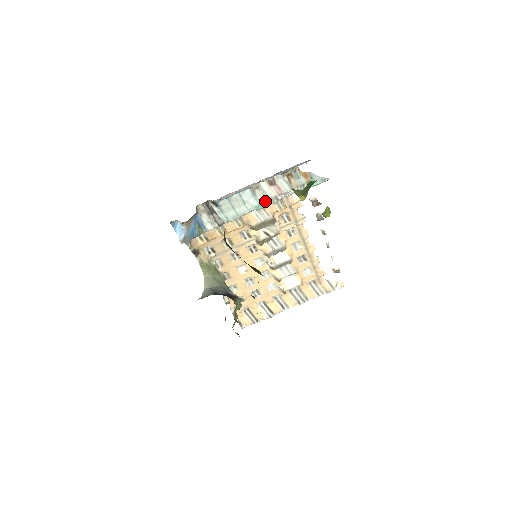
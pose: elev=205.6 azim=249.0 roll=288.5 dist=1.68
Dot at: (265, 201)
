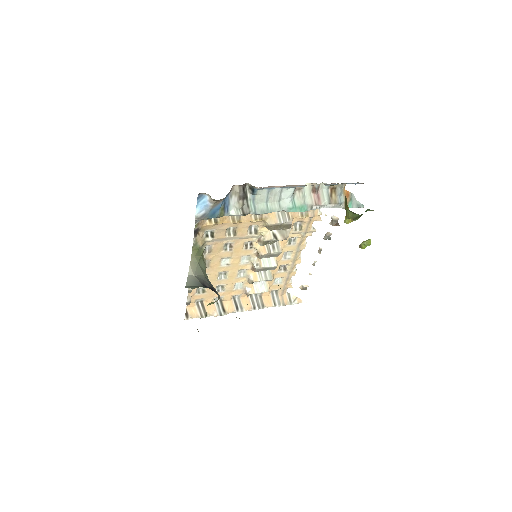
Dot at: (300, 206)
